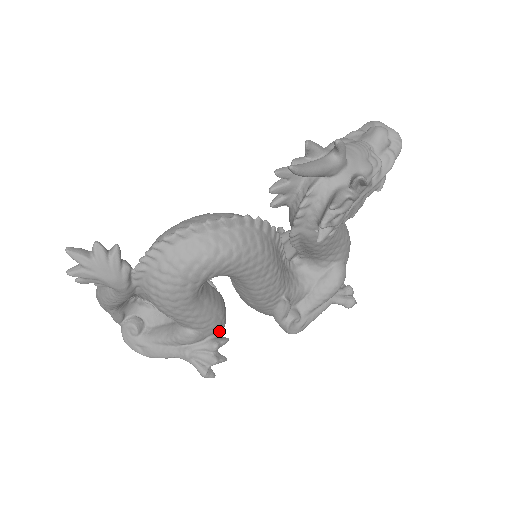
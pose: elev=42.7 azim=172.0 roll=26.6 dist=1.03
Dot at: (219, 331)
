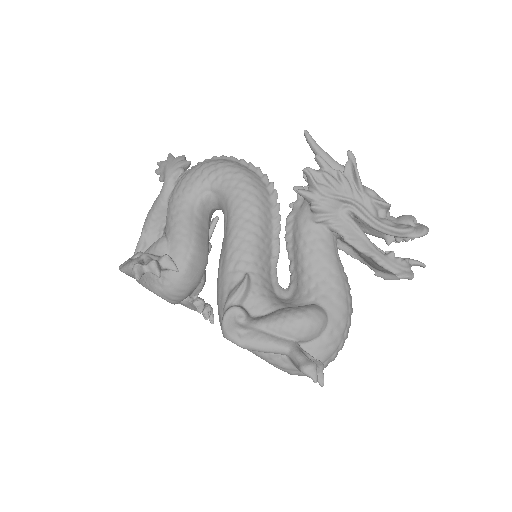
Dot at: (179, 263)
